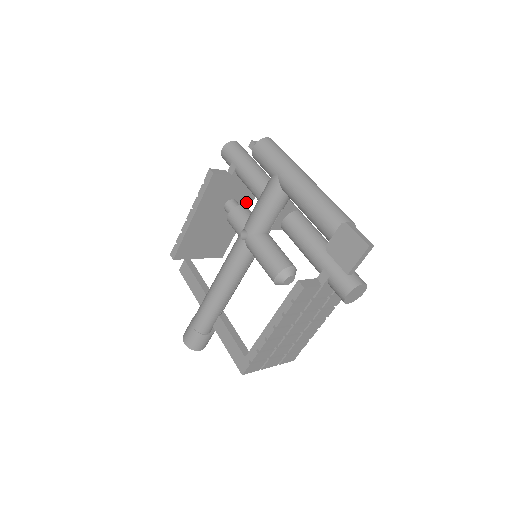
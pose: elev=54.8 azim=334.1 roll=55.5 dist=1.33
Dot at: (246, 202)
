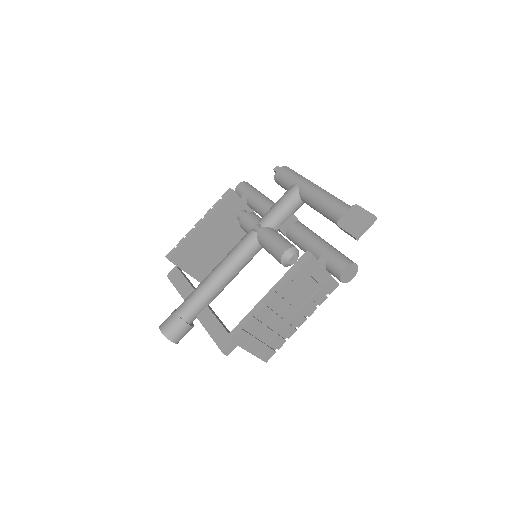
Dot at: (242, 234)
